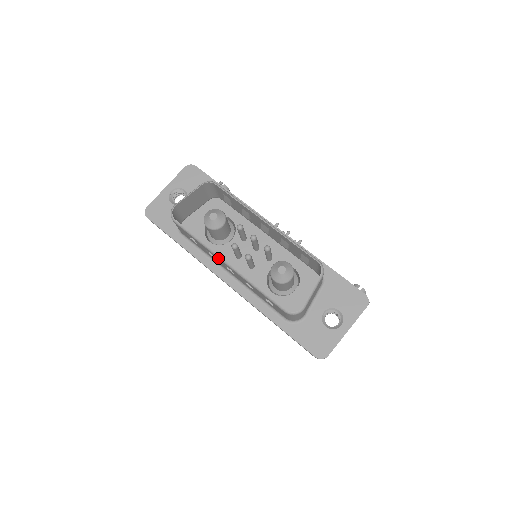
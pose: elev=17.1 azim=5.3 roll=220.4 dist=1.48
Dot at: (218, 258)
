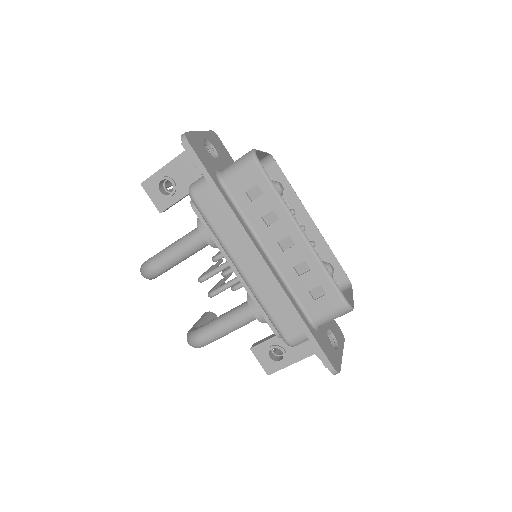
Dot at: (293, 224)
